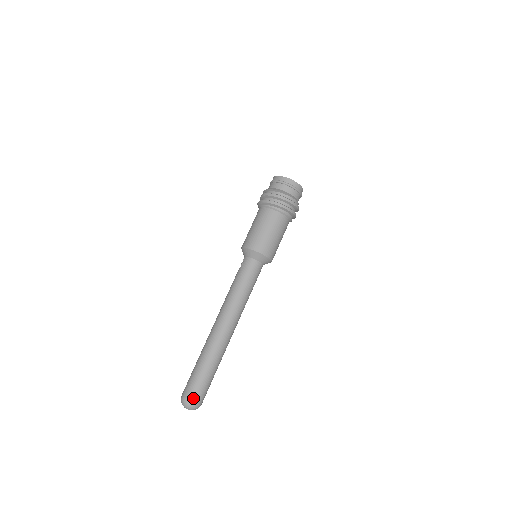
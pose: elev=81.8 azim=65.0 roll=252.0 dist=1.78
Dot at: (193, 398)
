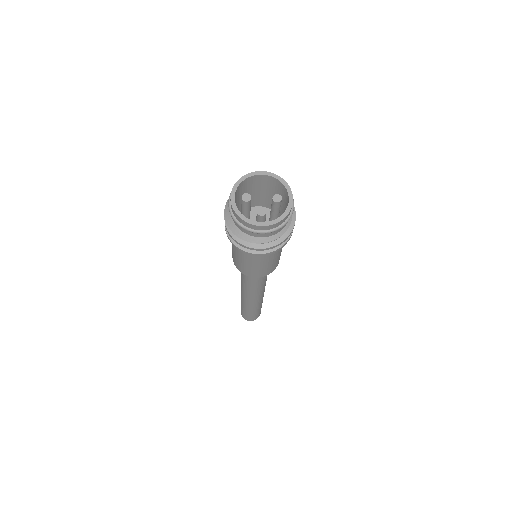
Dot at: (250, 320)
